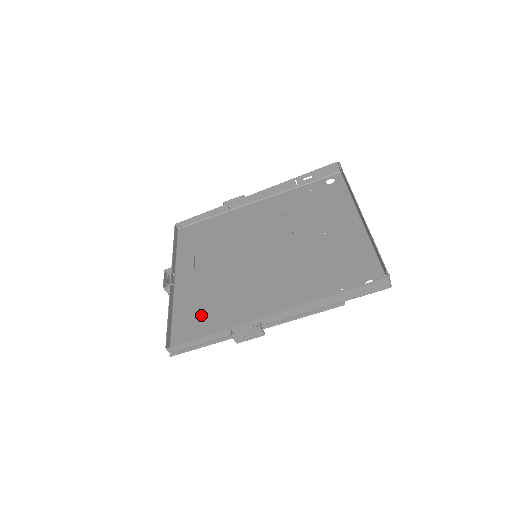
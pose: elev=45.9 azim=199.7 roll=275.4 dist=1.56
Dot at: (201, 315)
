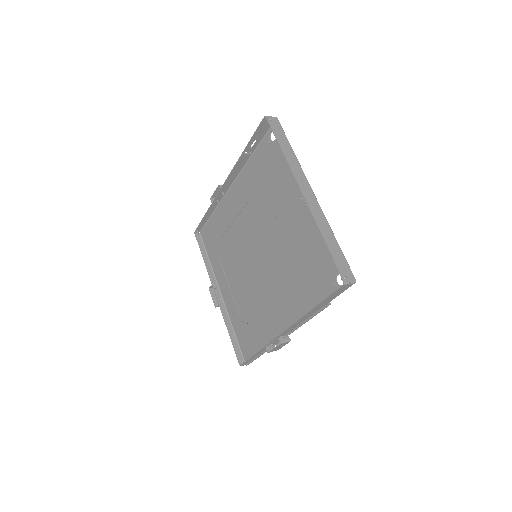
Dot at: (247, 327)
